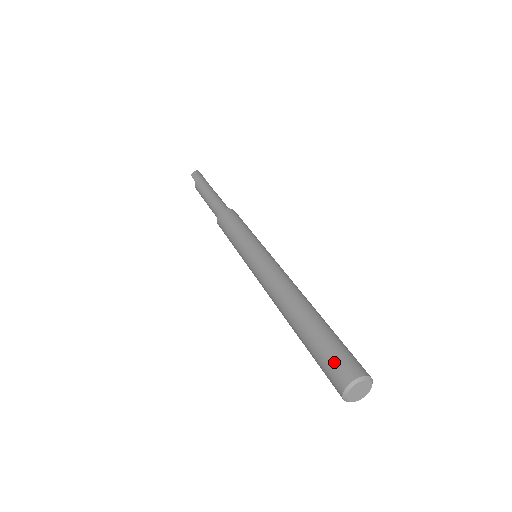
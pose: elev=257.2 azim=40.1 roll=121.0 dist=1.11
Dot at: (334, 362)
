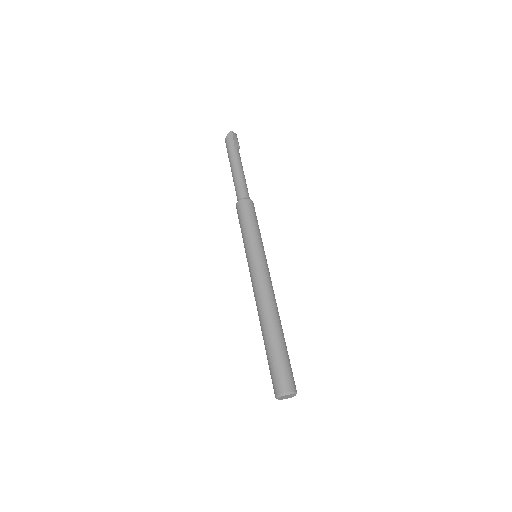
Dot at: (272, 378)
